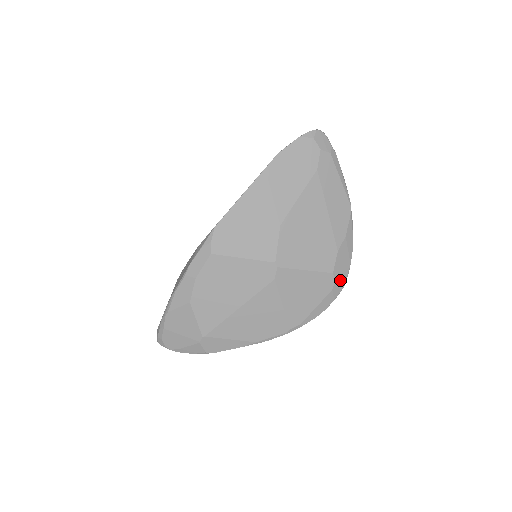
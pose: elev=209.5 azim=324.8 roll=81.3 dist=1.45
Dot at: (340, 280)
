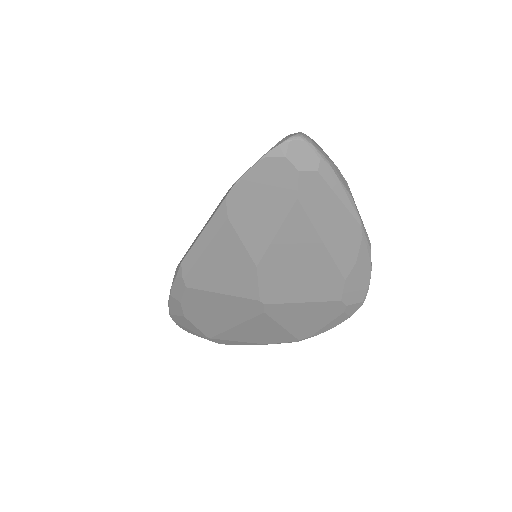
Dot at: (354, 302)
